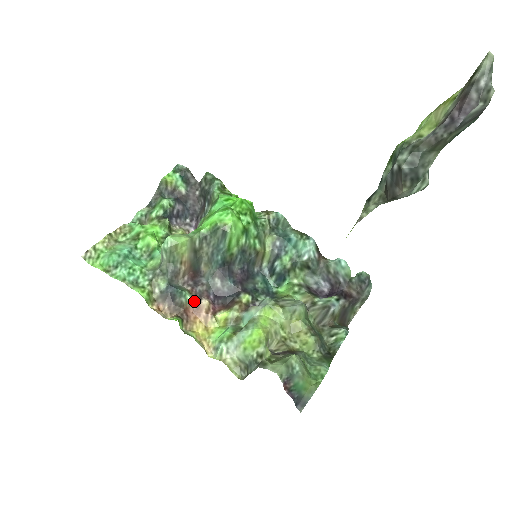
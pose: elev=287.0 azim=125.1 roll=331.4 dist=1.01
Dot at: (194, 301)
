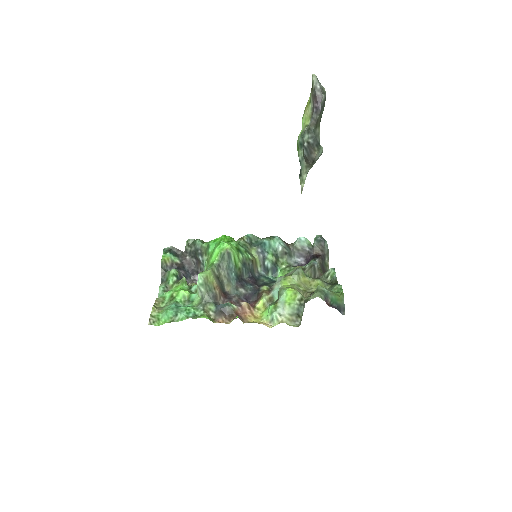
Dot at: (237, 307)
